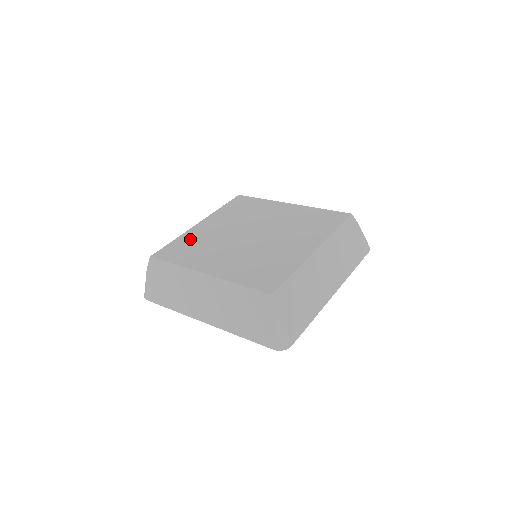
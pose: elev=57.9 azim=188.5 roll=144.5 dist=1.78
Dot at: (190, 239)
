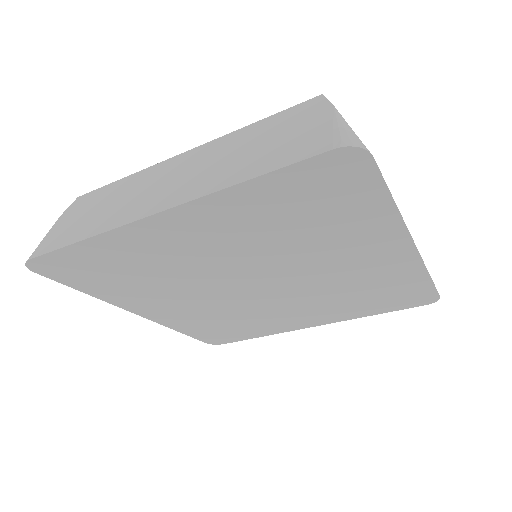
Dot at: occluded
